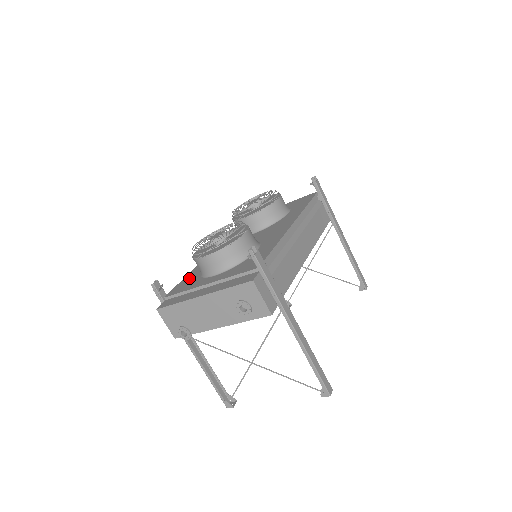
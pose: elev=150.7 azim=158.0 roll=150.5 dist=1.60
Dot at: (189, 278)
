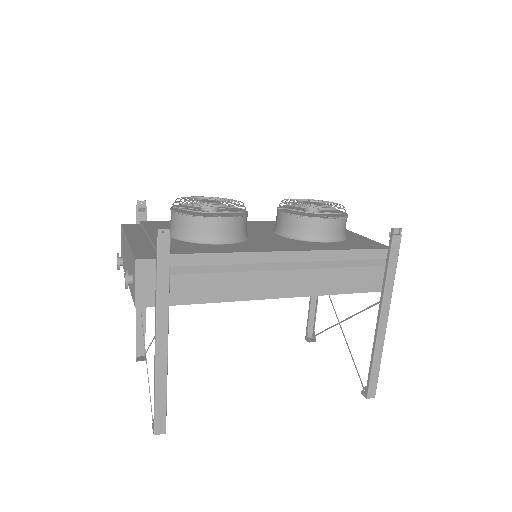
Dot at: occluded
